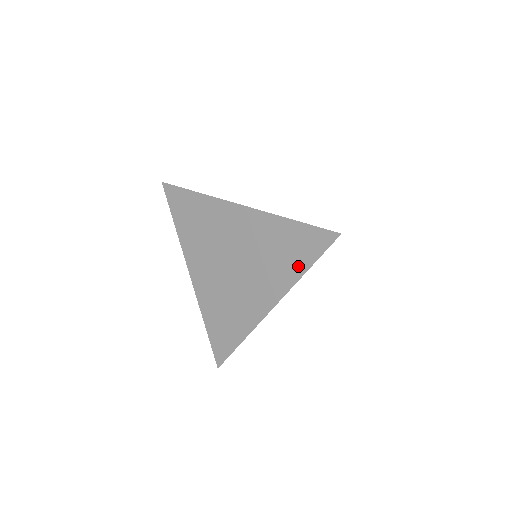
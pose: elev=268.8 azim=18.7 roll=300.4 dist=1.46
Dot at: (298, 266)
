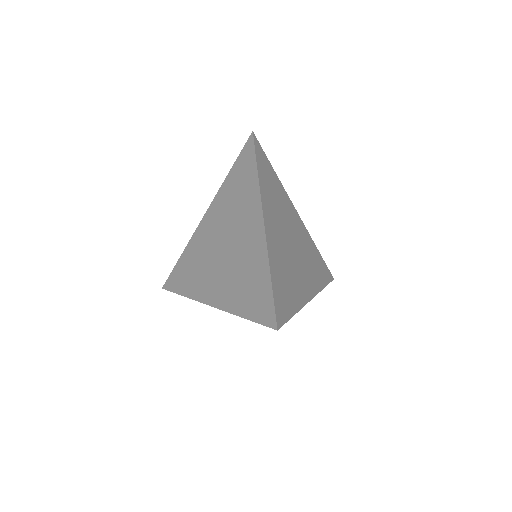
Dot at: (243, 307)
